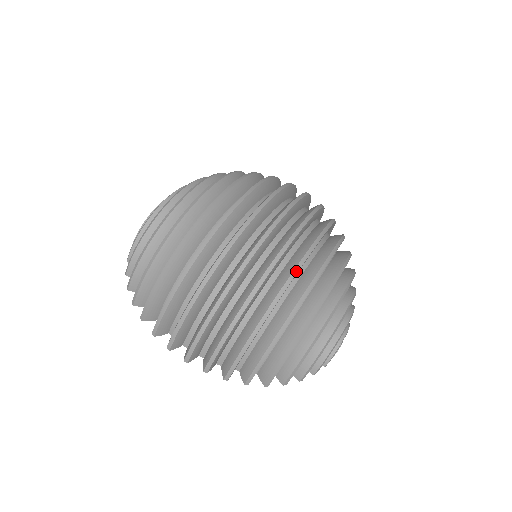
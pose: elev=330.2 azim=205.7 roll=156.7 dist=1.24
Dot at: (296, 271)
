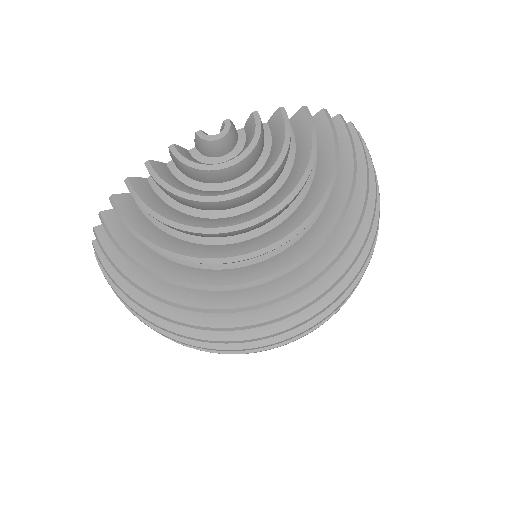
Dot at: occluded
